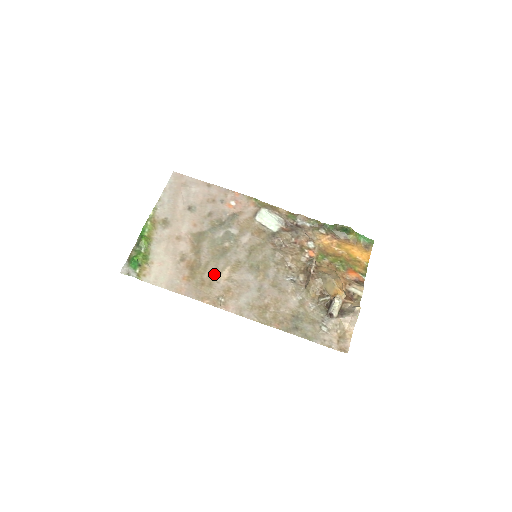
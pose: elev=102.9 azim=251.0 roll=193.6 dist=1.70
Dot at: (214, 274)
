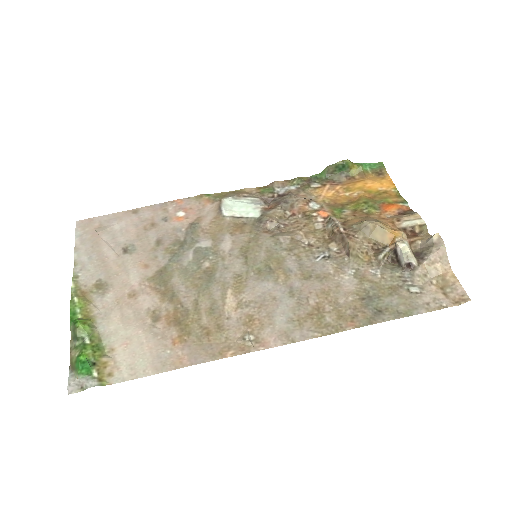
Dot at: (215, 311)
